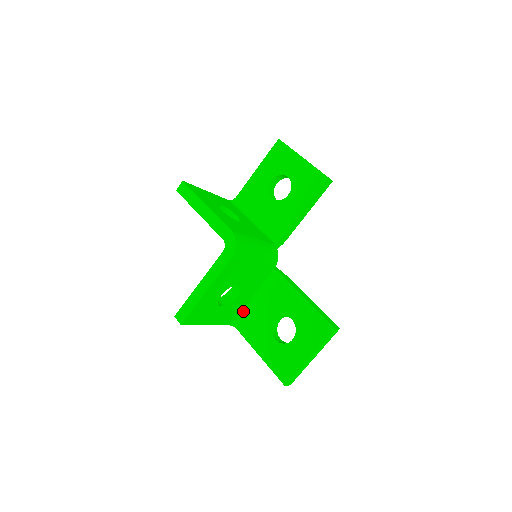
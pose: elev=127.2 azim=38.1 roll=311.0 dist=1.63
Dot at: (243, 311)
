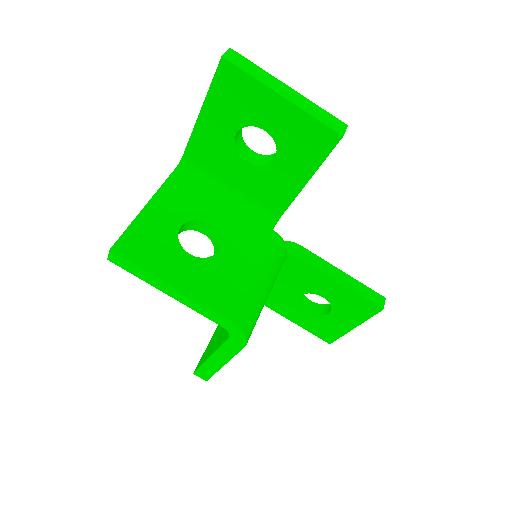
Dot at: occluded
